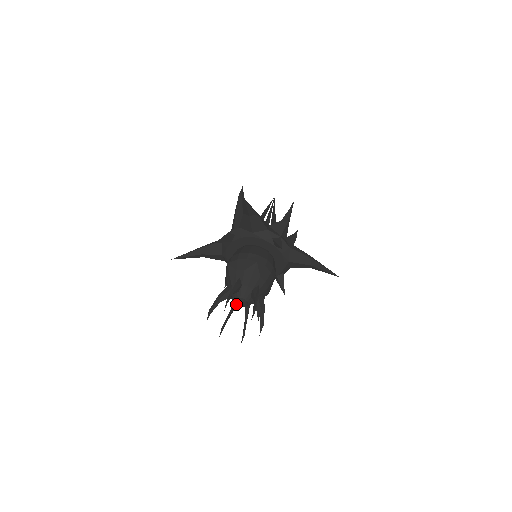
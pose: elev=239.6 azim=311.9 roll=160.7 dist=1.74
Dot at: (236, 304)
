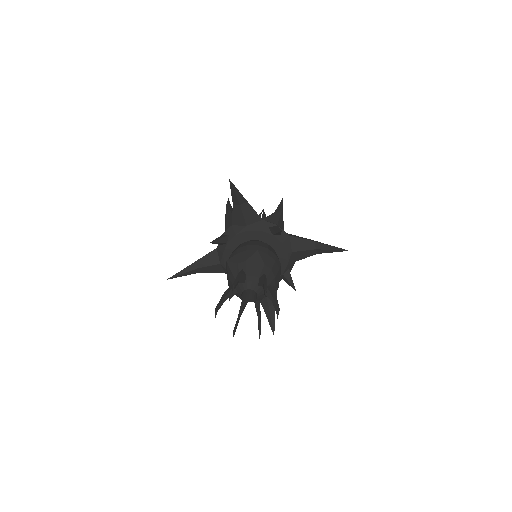
Dot at: (244, 300)
